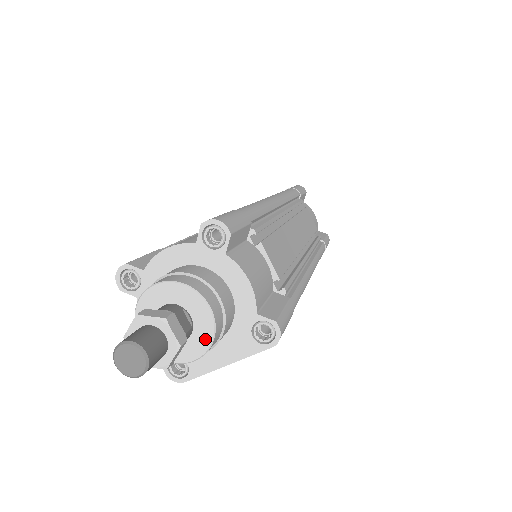
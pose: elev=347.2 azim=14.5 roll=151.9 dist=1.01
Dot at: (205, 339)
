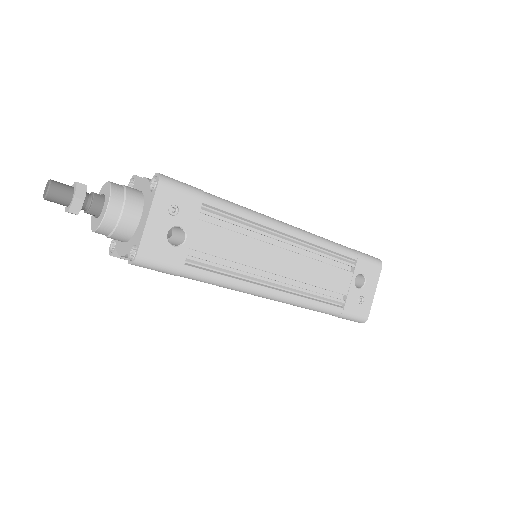
Dot at: (109, 193)
